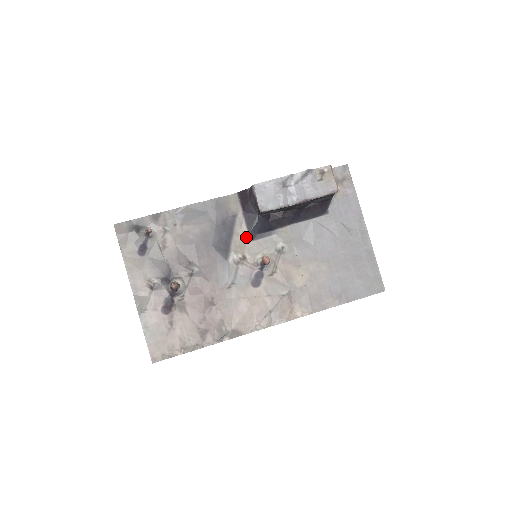
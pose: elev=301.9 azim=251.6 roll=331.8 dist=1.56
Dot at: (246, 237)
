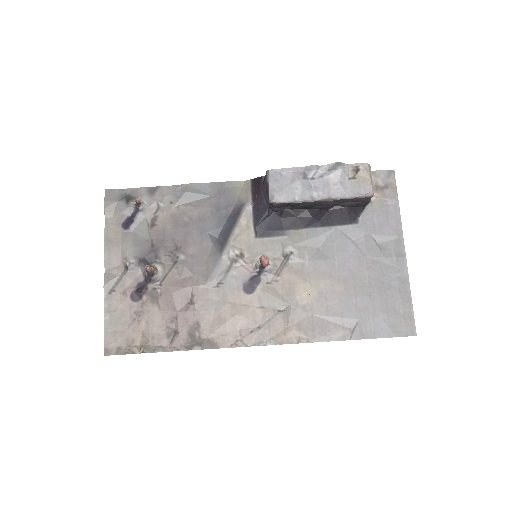
Dot at: (250, 232)
